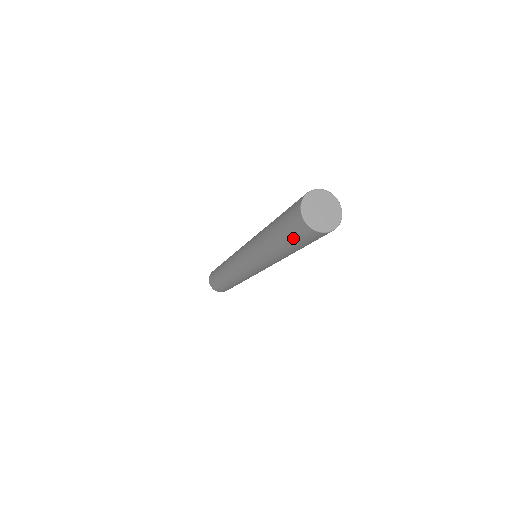
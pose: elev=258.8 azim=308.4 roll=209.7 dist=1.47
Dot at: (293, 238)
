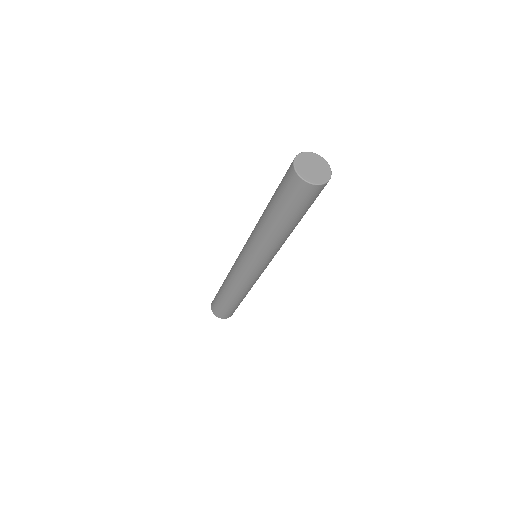
Dot at: (291, 203)
